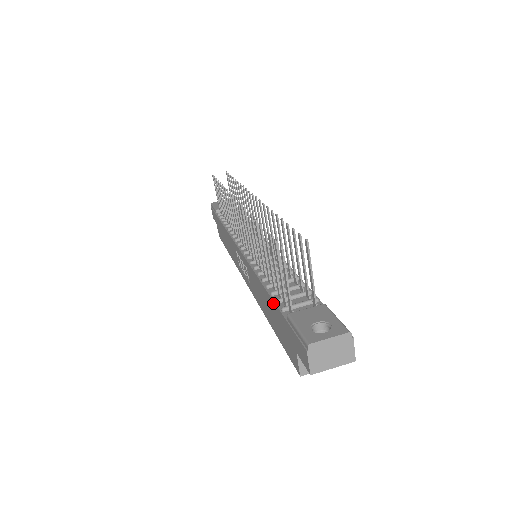
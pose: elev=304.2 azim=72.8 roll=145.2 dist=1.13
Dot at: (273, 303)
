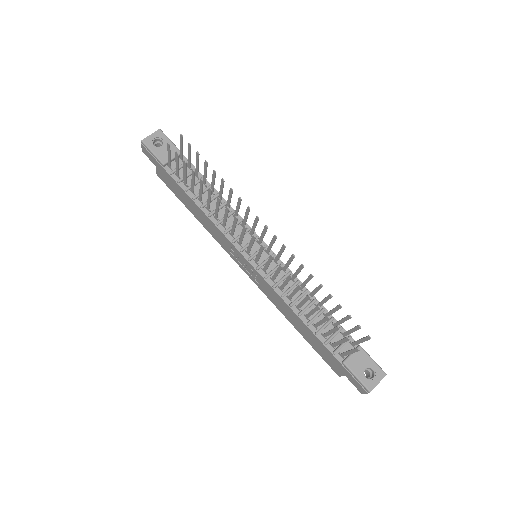
Dot at: (320, 342)
